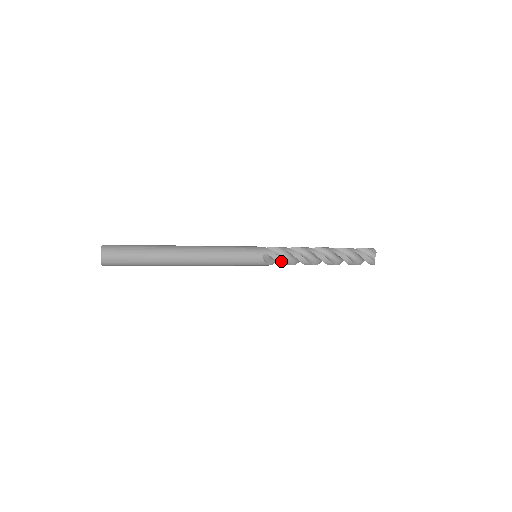
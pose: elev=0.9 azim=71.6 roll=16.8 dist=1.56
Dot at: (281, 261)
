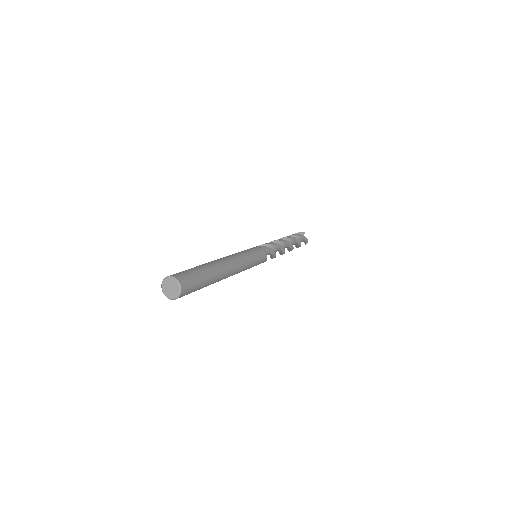
Dot at: (273, 253)
